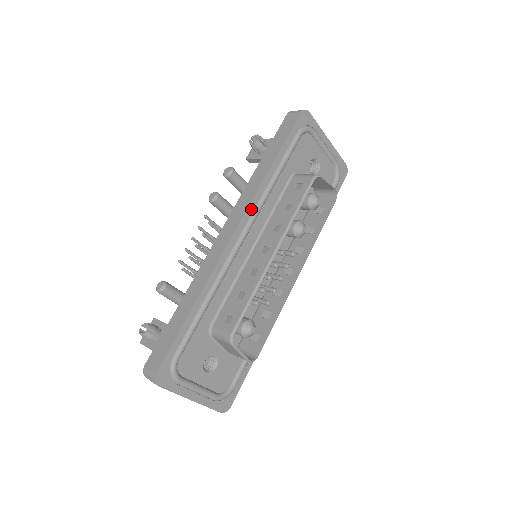
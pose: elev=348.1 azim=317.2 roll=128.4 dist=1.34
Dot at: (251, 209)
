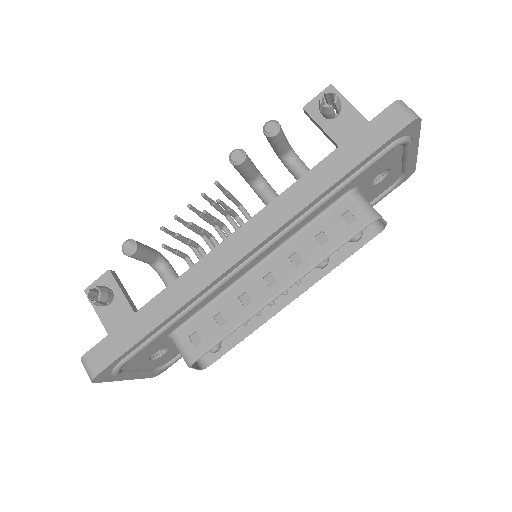
Dot at: (278, 231)
